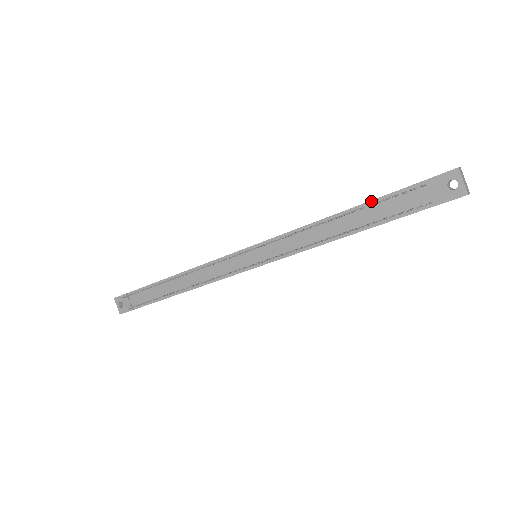
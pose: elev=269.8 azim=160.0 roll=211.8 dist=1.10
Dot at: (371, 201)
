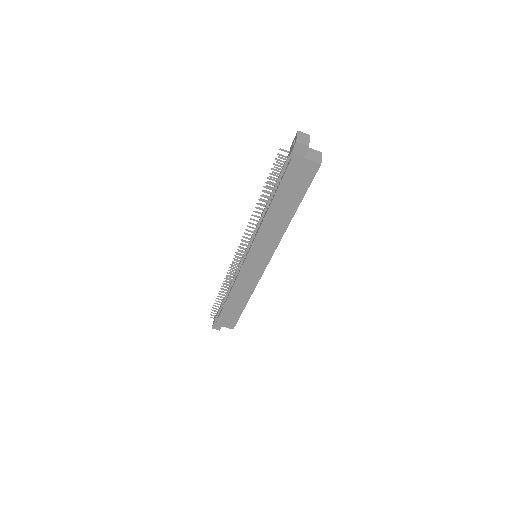
Dot at: occluded
